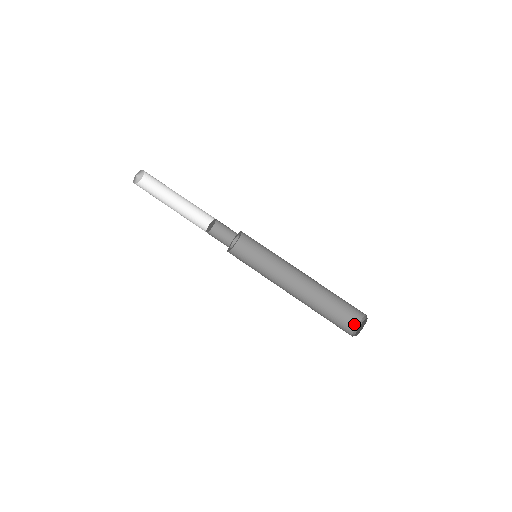
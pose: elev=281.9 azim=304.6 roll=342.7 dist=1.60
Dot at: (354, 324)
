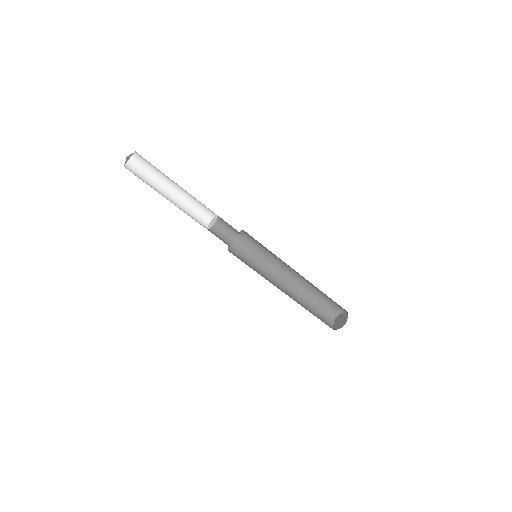
Dot at: (335, 311)
